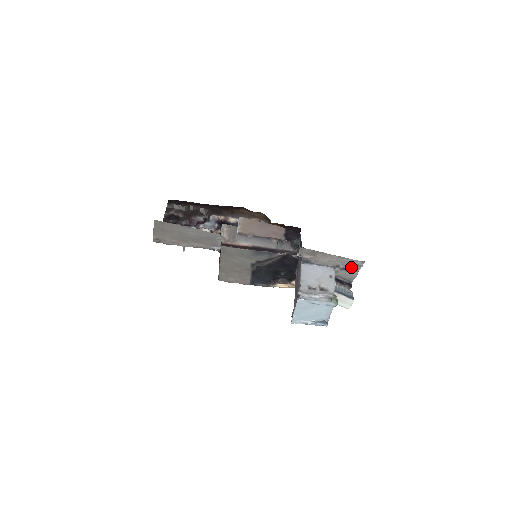
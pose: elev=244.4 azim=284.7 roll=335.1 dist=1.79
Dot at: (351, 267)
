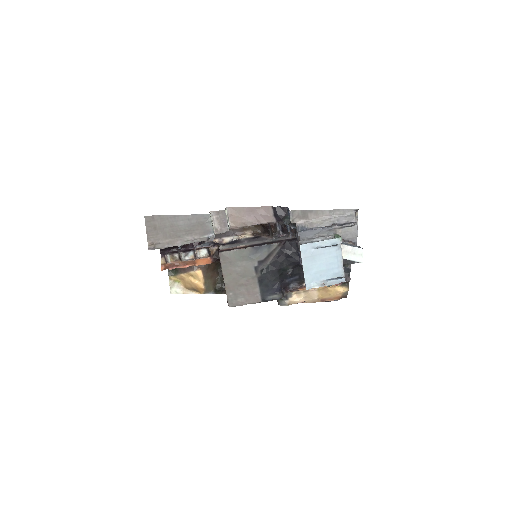
Dot at: (347, 221)
